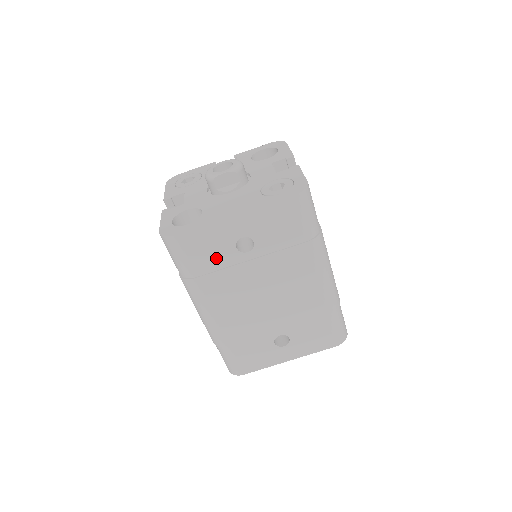
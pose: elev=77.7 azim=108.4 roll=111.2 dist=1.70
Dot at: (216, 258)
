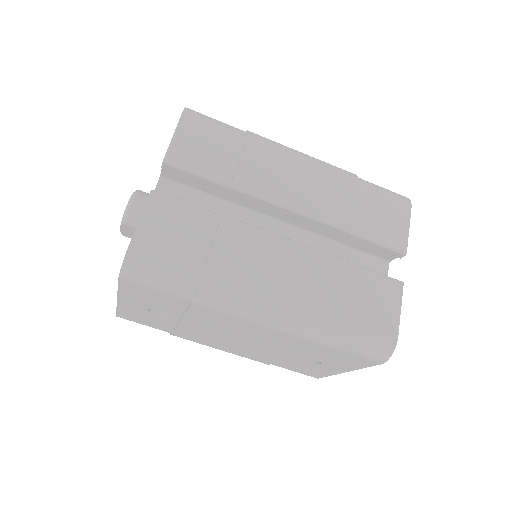
Dot at: (159, 322)
